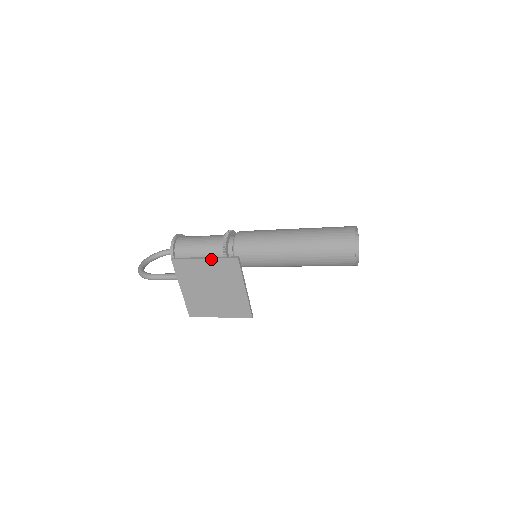
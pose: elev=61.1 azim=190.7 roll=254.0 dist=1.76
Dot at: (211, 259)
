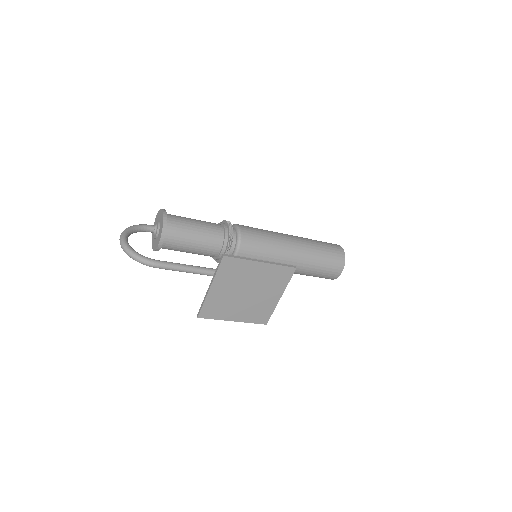
Dot at: (269, 264)
